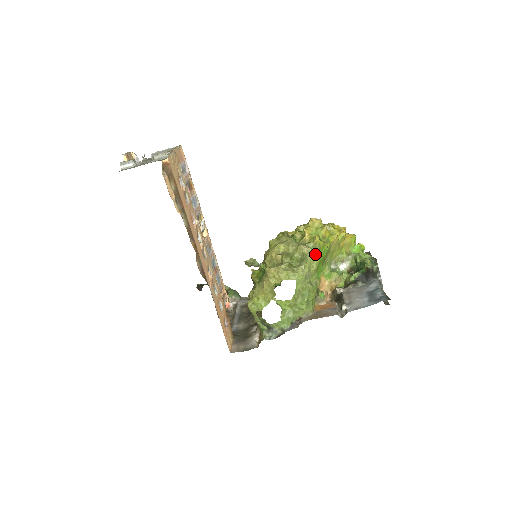
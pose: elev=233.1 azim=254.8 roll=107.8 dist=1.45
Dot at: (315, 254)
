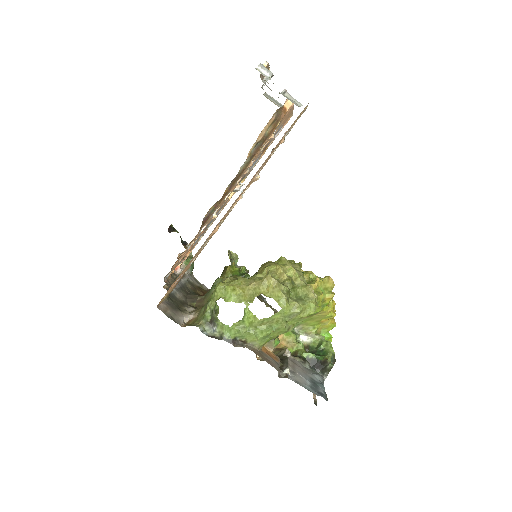
Dot at: (316, 306)
